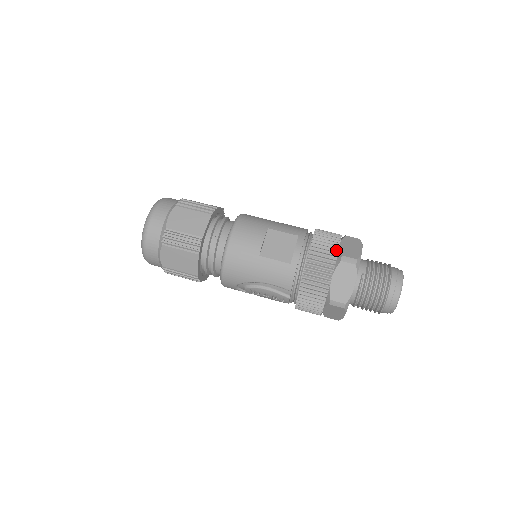
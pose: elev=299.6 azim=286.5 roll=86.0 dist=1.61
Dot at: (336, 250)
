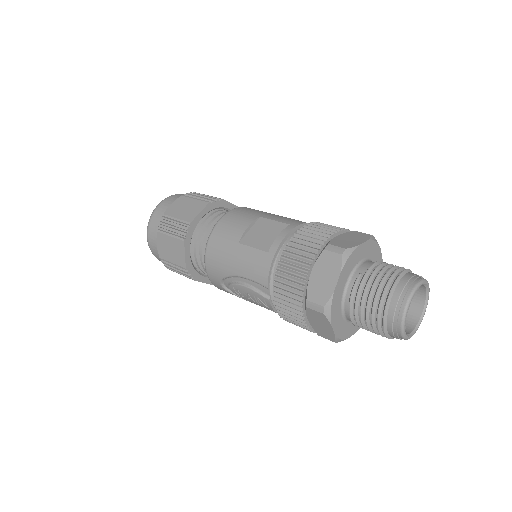
Dot at: (324, 238)
